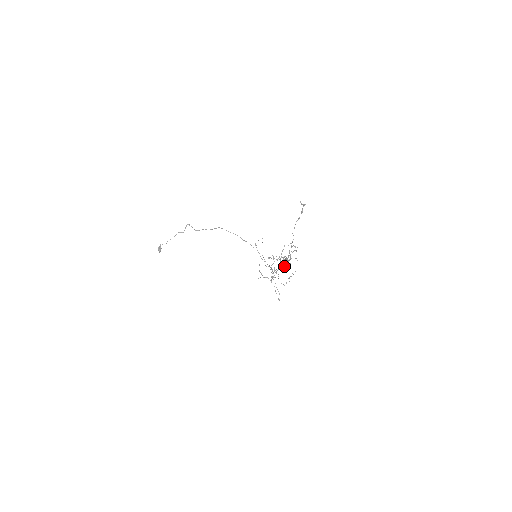
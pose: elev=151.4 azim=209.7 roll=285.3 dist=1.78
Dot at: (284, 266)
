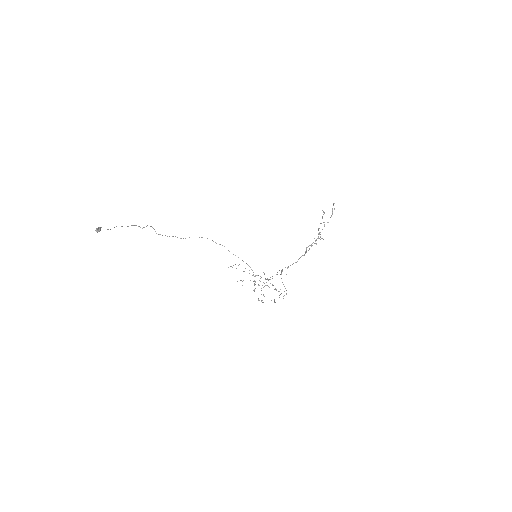
Dot at: occluded
